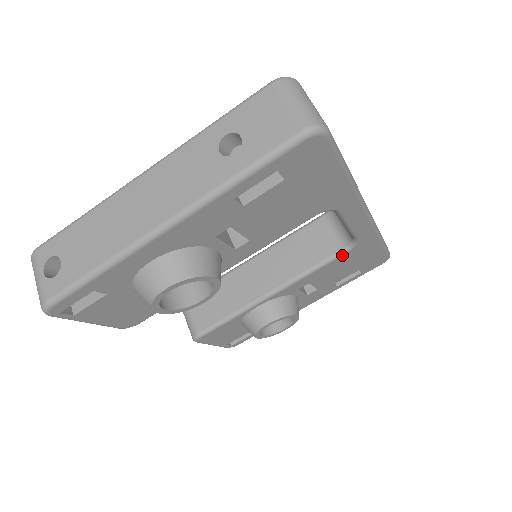
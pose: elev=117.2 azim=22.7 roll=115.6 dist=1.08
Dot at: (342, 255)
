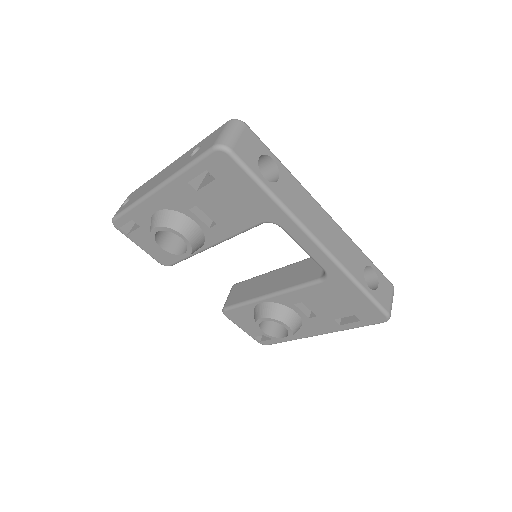
Dot at: (319, 283)
